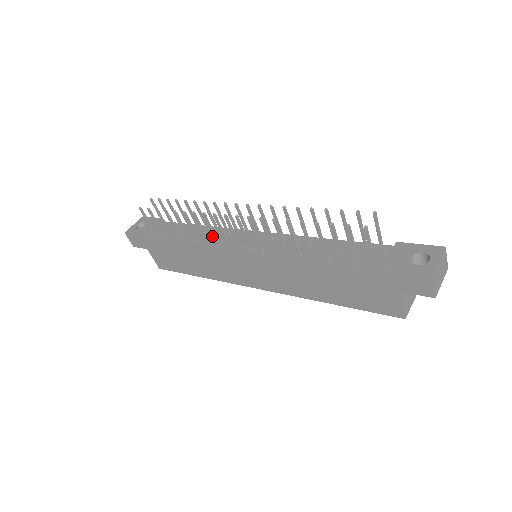
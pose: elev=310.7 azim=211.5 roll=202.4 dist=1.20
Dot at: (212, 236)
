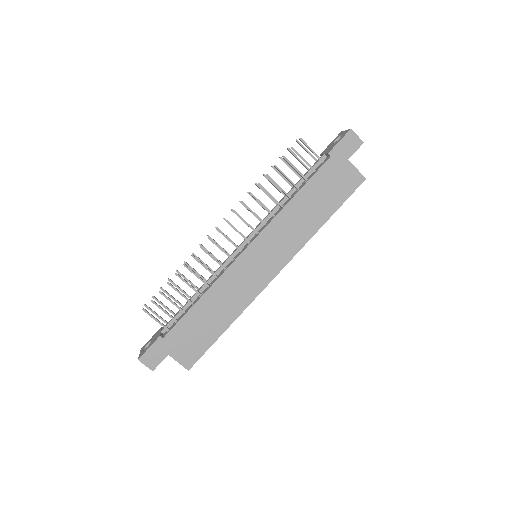
Dot at: (216, 273)
